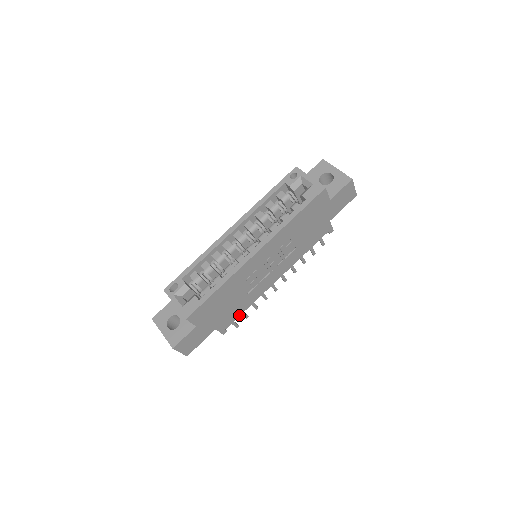
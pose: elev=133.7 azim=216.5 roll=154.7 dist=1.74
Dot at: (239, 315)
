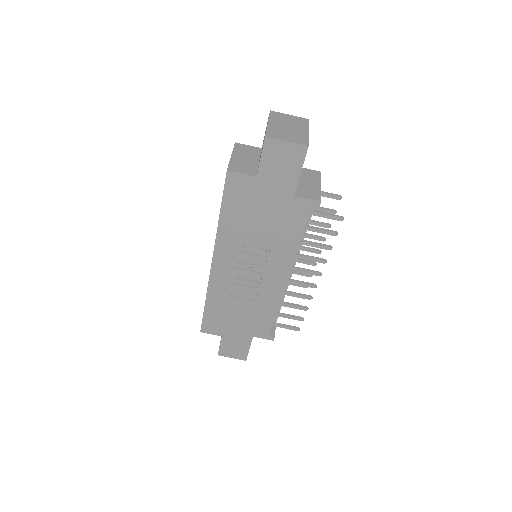
Dot at: (272, 321)
